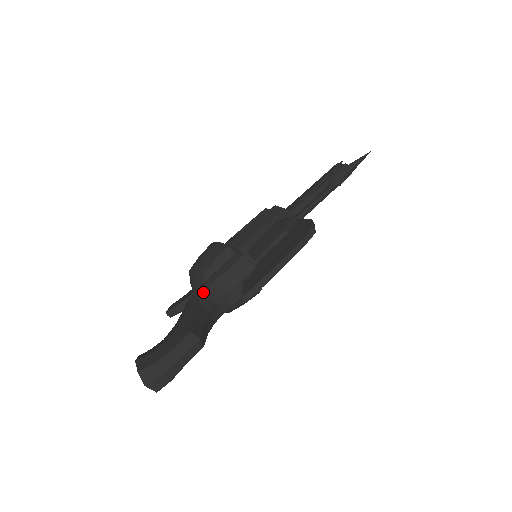
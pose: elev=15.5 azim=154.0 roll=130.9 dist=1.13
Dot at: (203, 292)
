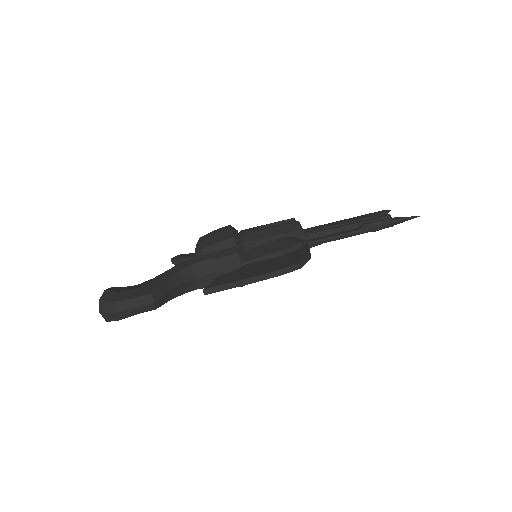
Dot at: (190, 264)
